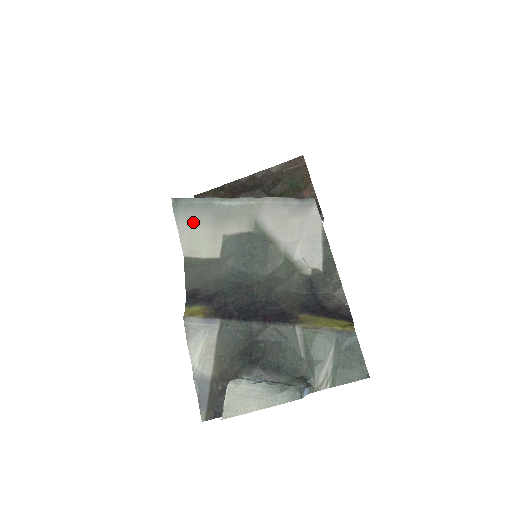
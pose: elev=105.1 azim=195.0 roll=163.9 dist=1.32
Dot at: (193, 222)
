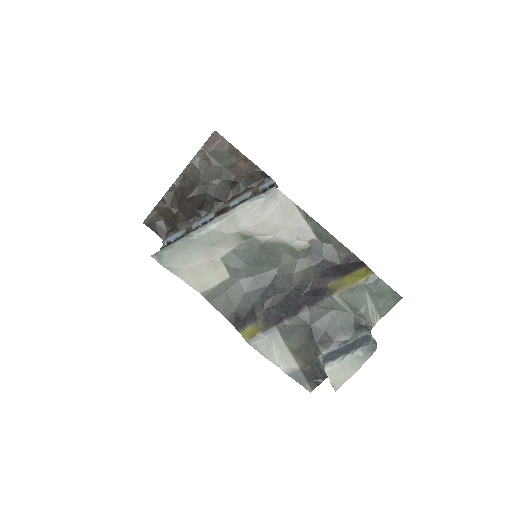
Dot at: (187, 264)
